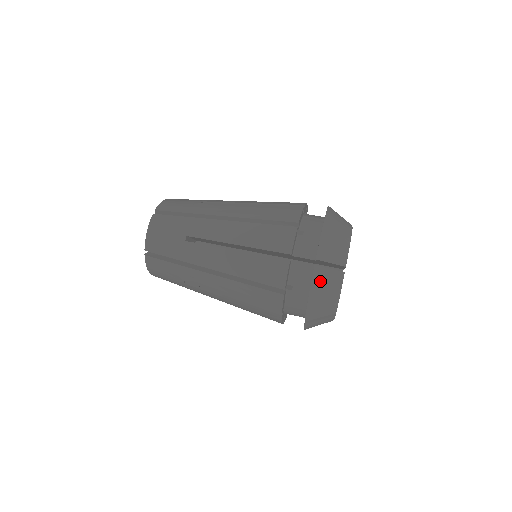
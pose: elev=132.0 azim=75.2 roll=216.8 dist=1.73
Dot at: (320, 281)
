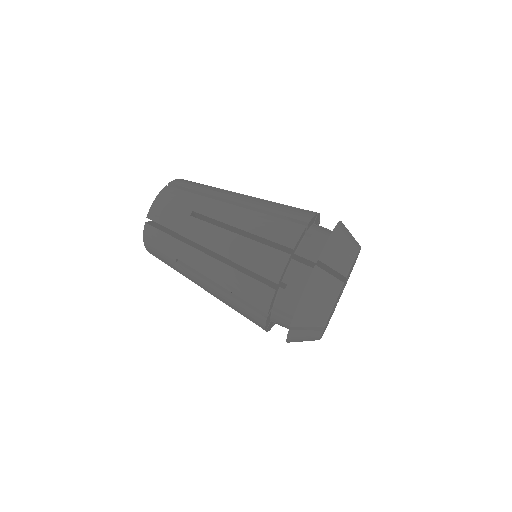
Dot at: (296, 337)
